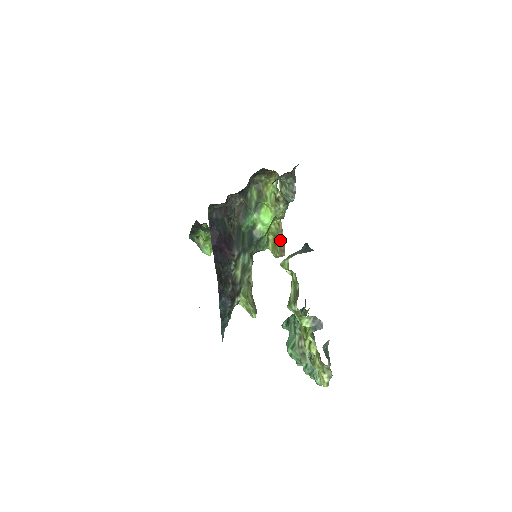
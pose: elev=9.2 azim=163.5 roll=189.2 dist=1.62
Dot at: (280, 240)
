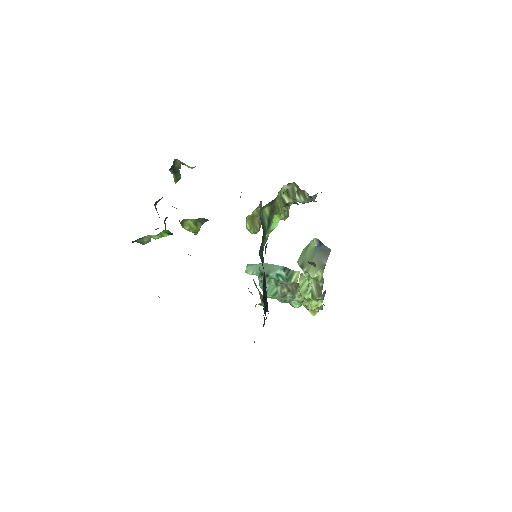
Dot at: (259, 218)
